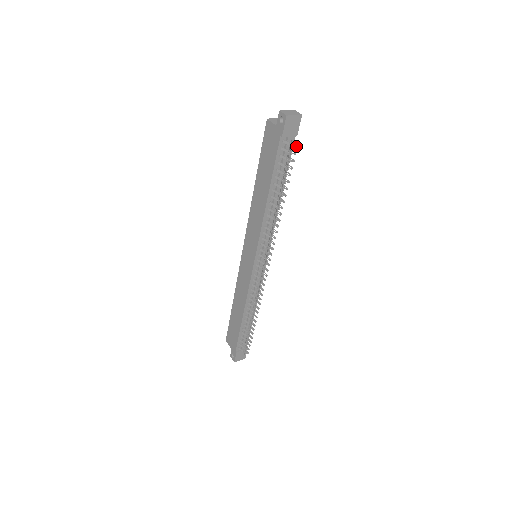
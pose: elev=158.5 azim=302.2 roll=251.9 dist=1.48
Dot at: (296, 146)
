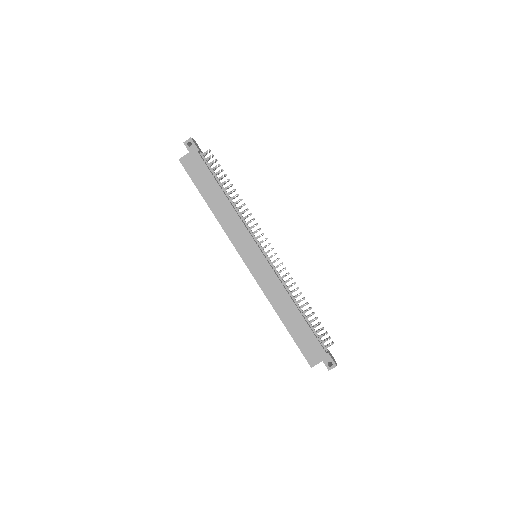
Dot at: (210, 151)
